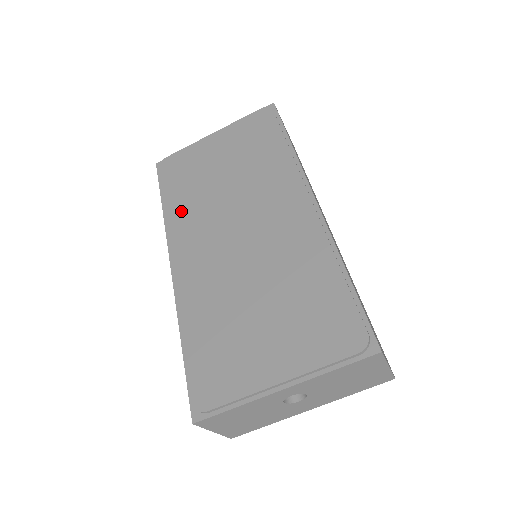
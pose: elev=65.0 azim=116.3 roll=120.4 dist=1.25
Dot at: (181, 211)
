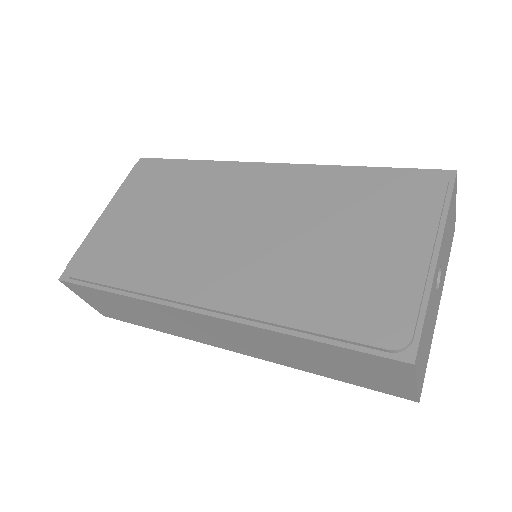
Dot at: (149, 272)
